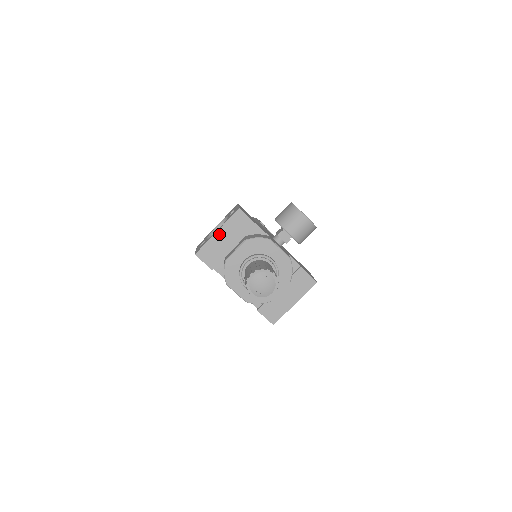
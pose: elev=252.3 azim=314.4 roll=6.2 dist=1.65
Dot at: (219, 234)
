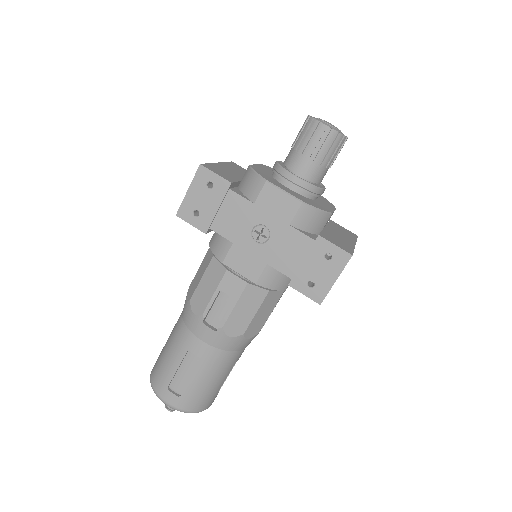
Dot at: (221, 165)
